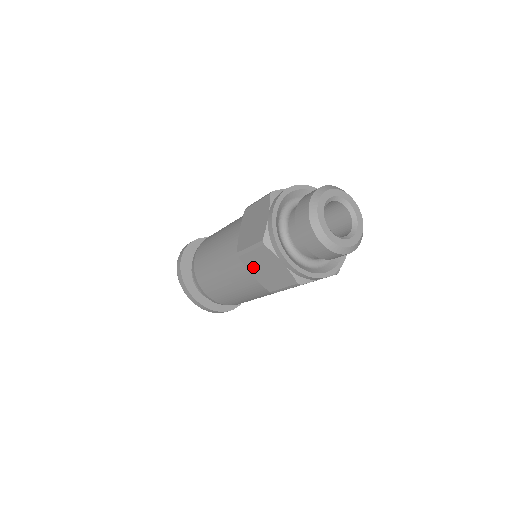
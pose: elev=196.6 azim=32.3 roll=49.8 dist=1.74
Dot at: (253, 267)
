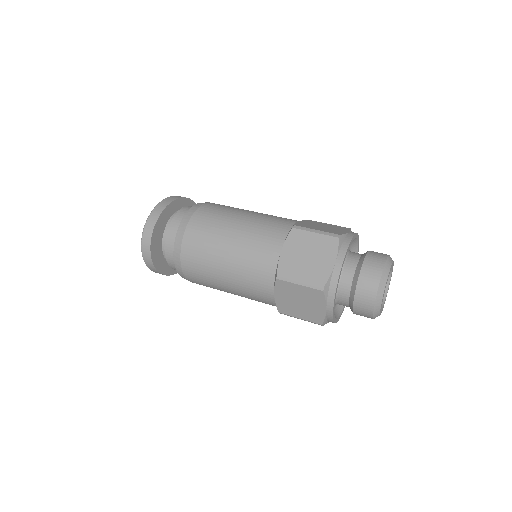
Dot at: occluded
